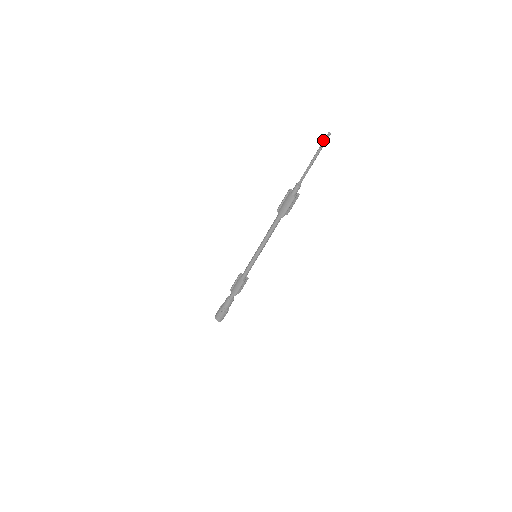
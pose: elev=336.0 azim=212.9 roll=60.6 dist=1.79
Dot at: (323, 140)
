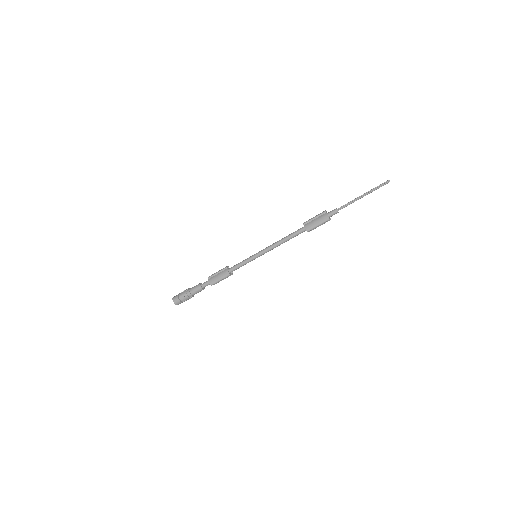
Dot at: (381, 184)
